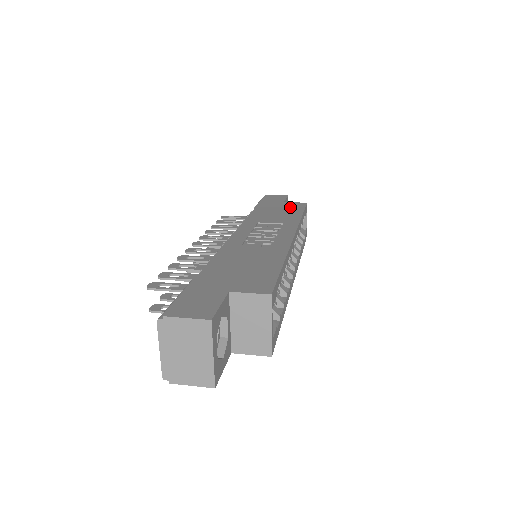
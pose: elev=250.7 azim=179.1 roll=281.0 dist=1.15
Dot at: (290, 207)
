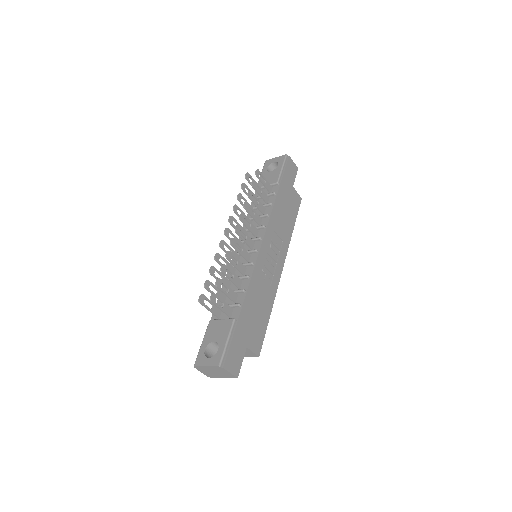
Dot at: (293, 204)
